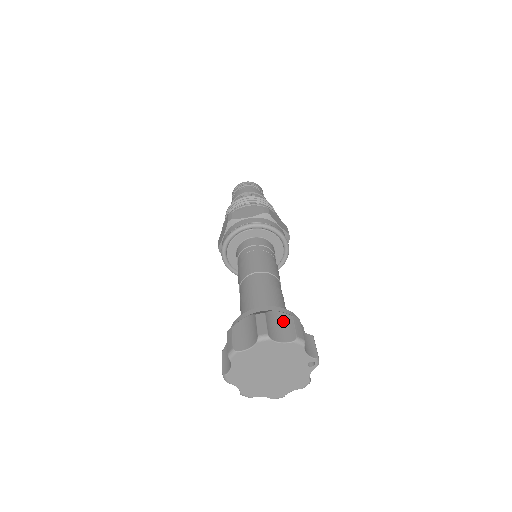
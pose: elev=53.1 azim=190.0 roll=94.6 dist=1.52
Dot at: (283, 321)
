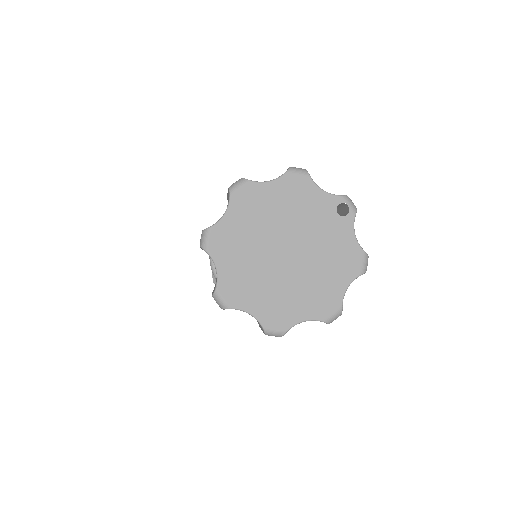
Dot at: occluded
